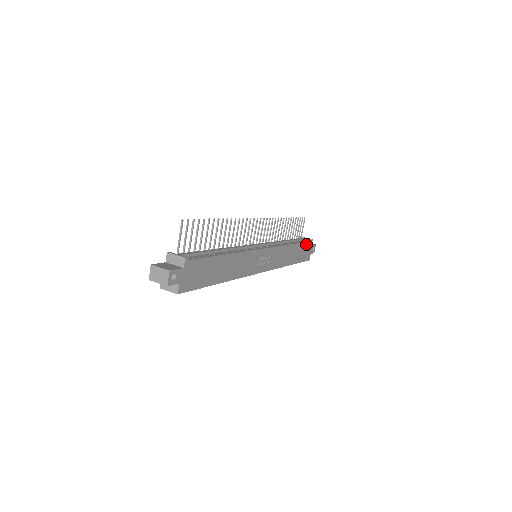
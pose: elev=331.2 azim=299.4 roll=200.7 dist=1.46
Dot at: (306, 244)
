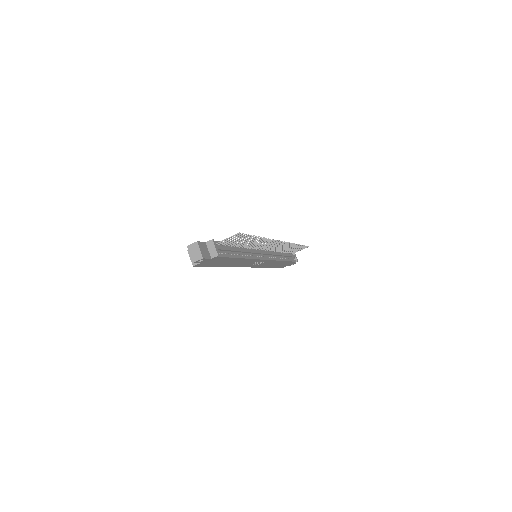
Dot at: (291, 262)
